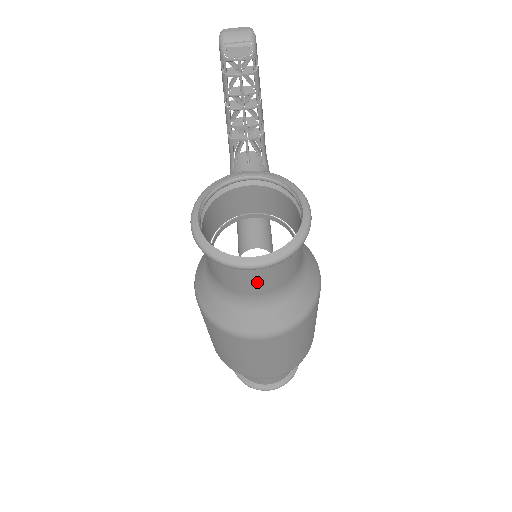
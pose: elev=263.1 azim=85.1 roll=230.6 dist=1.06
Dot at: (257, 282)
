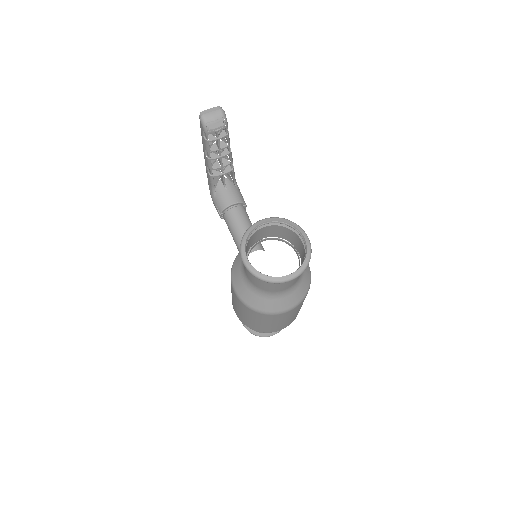
Dot at: (287, 284)
